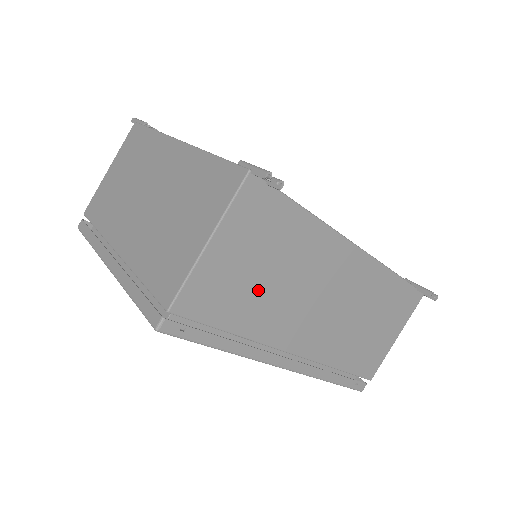
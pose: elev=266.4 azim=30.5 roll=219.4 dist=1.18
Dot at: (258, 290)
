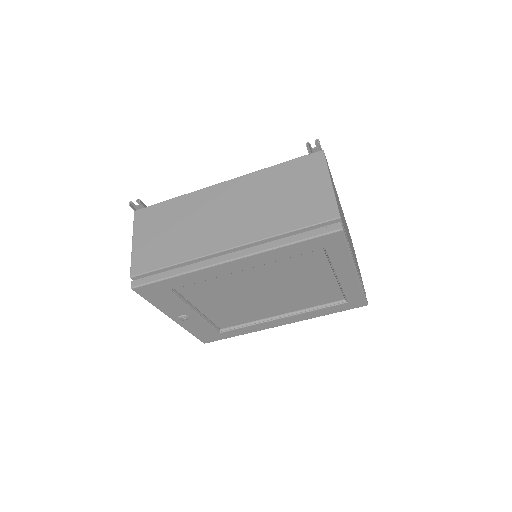
Dot at: (173, 240)
